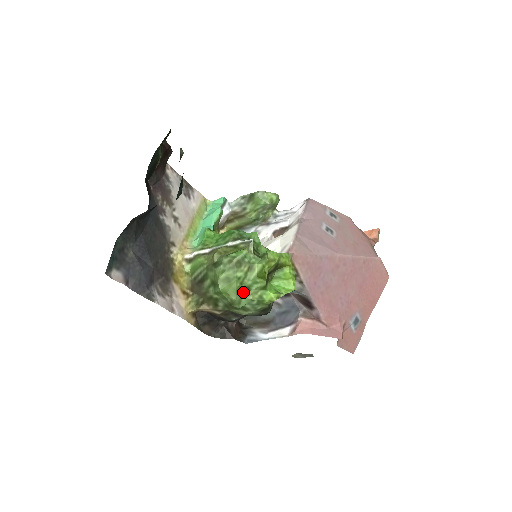
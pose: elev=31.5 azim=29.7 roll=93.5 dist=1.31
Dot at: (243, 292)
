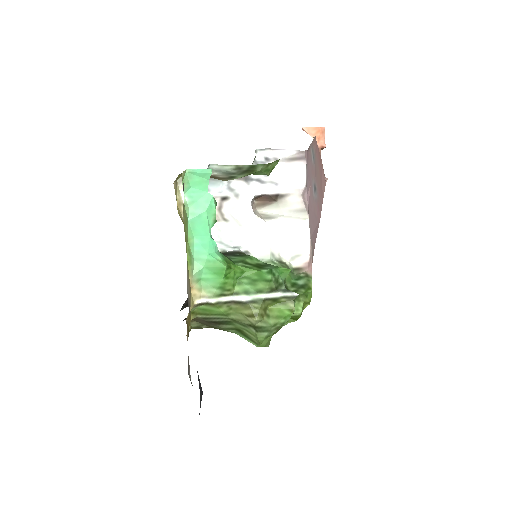
Dot at: occluded
